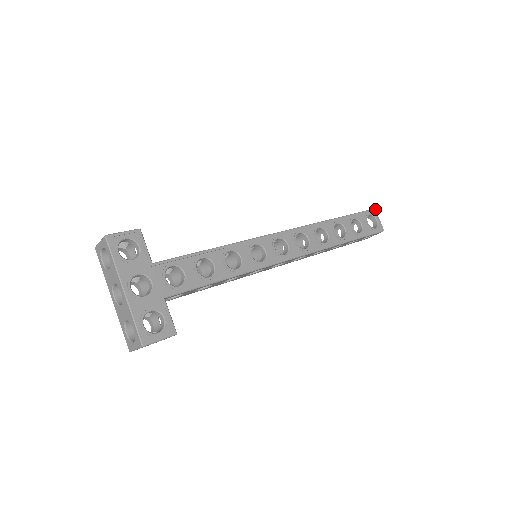
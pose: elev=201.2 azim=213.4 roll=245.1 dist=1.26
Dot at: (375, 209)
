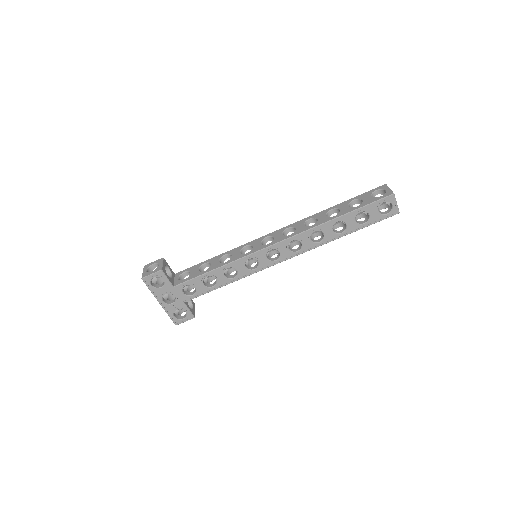
Dot at: (394, 194)
